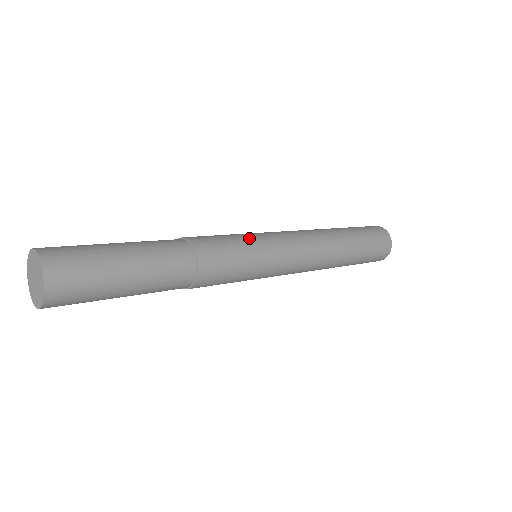
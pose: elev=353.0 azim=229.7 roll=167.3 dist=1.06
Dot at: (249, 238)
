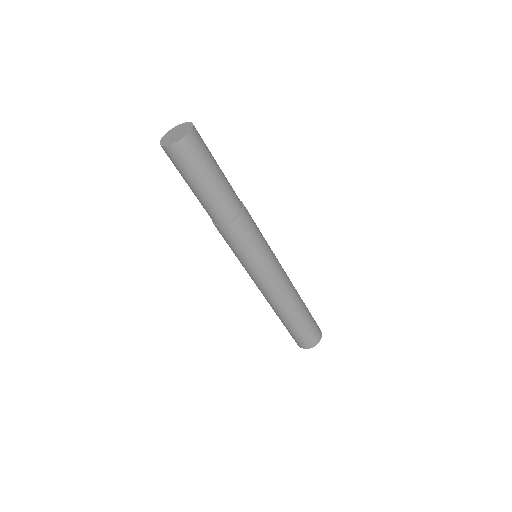
Dot at: occluded
